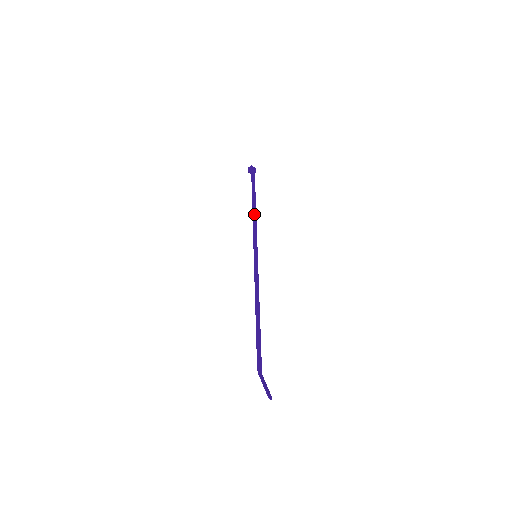
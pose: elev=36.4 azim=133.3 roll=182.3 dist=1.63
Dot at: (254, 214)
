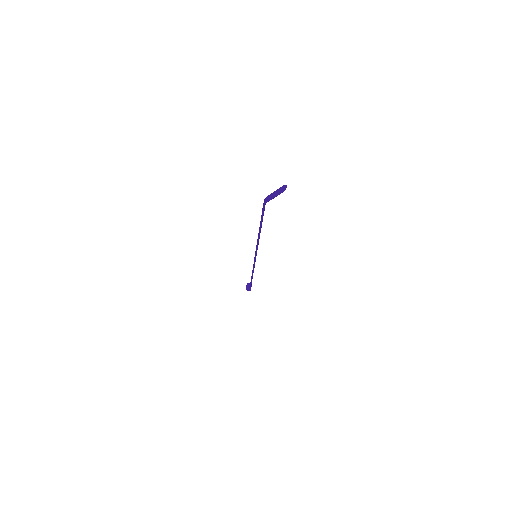
Dot at: occluded
